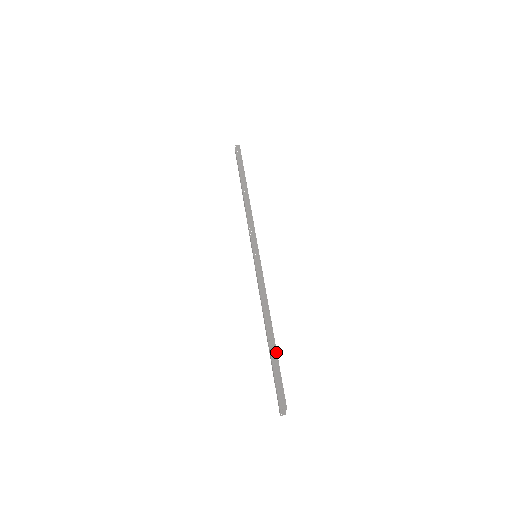
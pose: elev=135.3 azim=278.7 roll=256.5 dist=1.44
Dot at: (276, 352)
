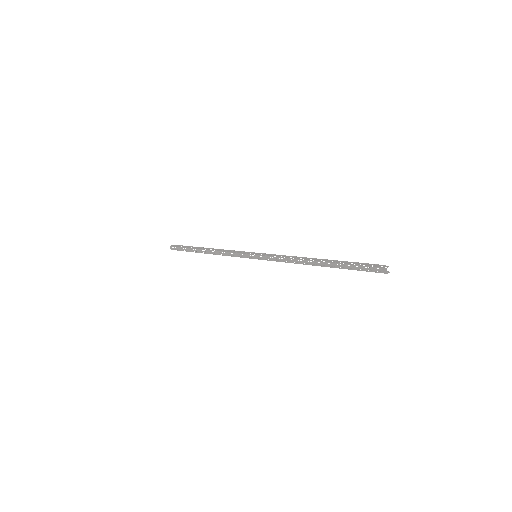
Dot at: (337, 261)
